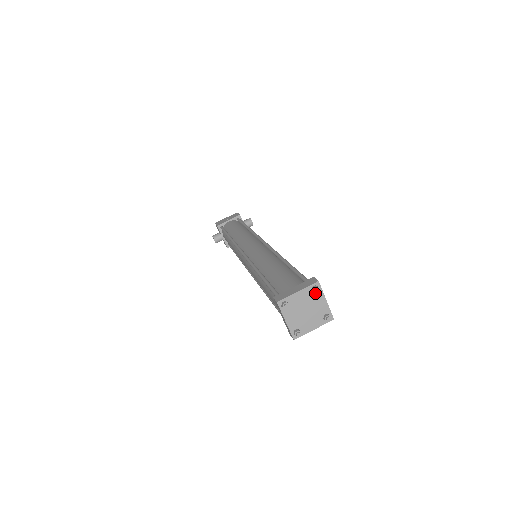
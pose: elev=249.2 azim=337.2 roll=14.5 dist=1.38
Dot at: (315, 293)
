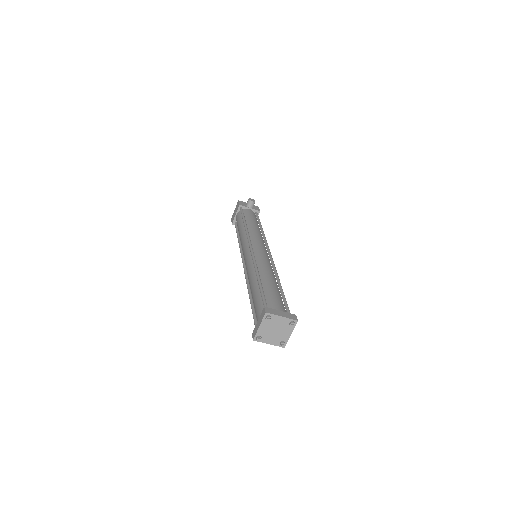
Dot at: (269, 321)
